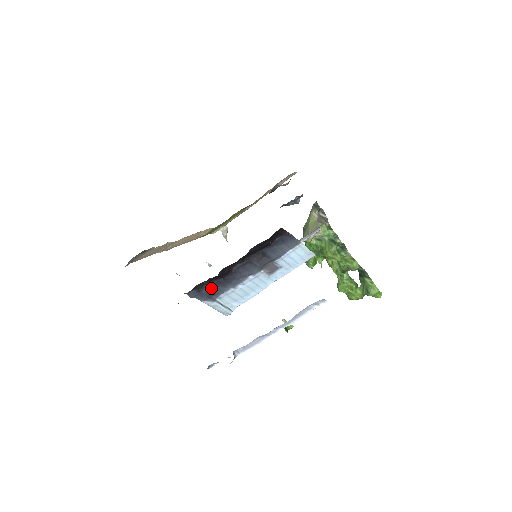
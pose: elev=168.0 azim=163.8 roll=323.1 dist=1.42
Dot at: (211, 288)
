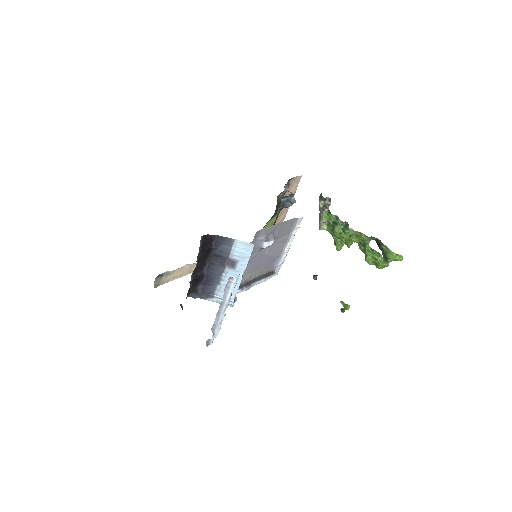
Dot at: (203, 289)
